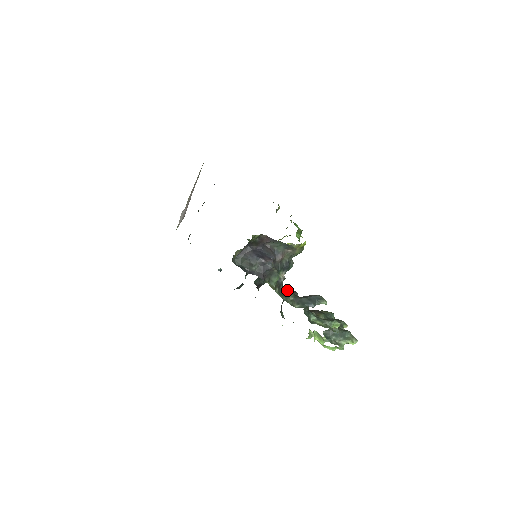
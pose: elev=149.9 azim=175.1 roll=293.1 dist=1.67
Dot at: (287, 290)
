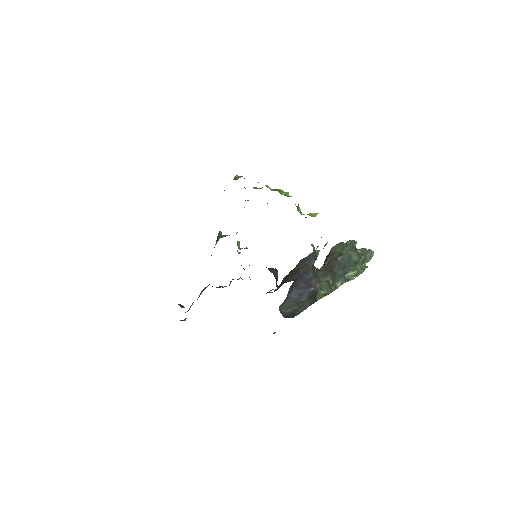
Dot at: occluded
